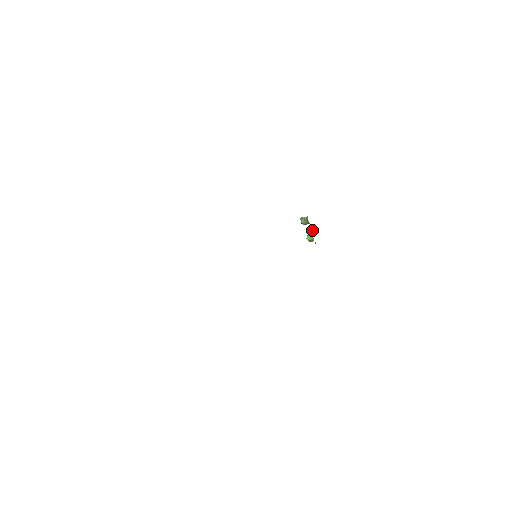
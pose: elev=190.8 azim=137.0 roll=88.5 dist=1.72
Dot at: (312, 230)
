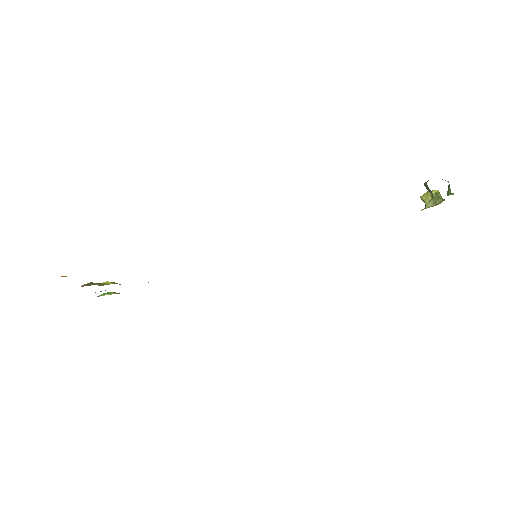
Dot at: (441, 196)
